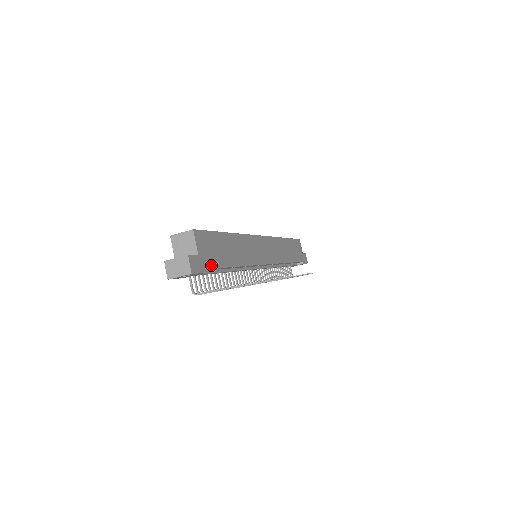
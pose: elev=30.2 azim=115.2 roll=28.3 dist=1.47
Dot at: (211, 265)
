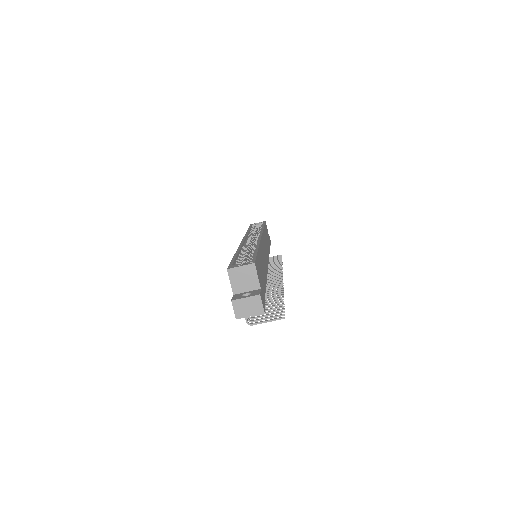
Dot at: (264, 293)
